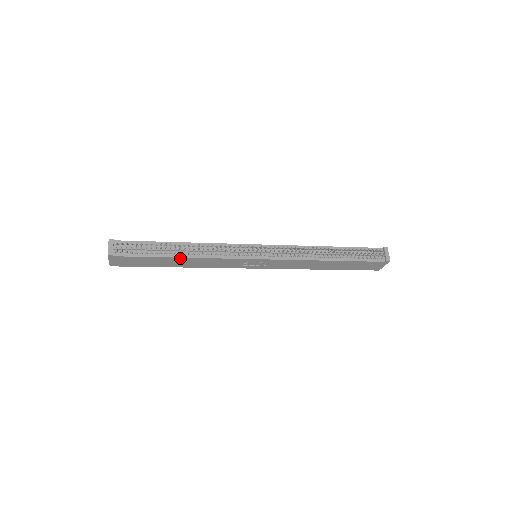
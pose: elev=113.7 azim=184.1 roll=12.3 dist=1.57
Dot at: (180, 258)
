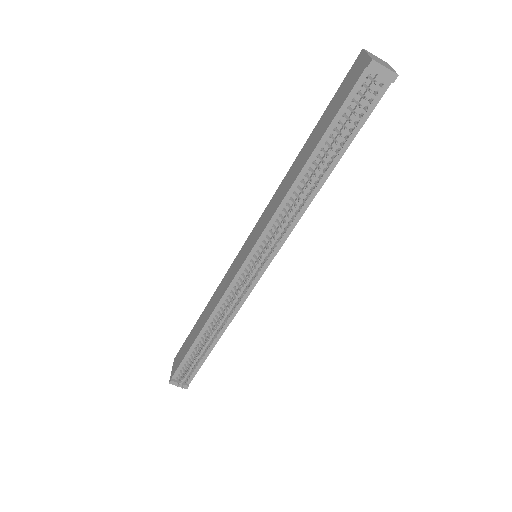
Dot at: (219, 337)
